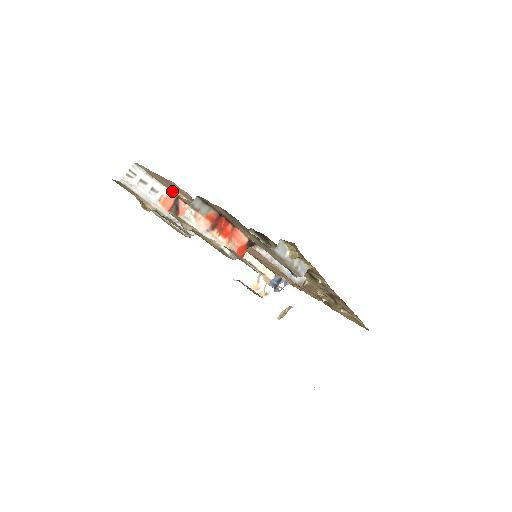
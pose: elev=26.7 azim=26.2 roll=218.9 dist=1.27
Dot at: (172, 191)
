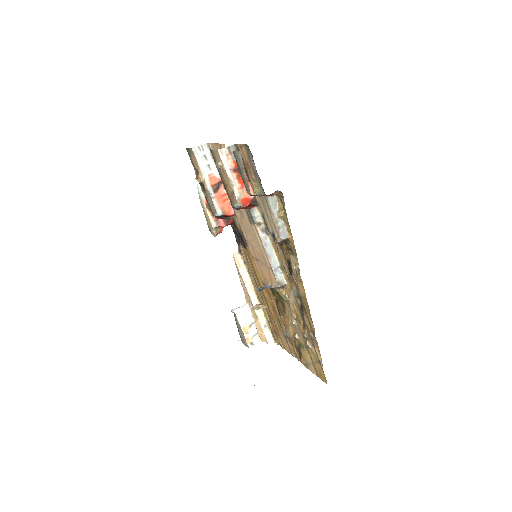
Dot at: occluded
